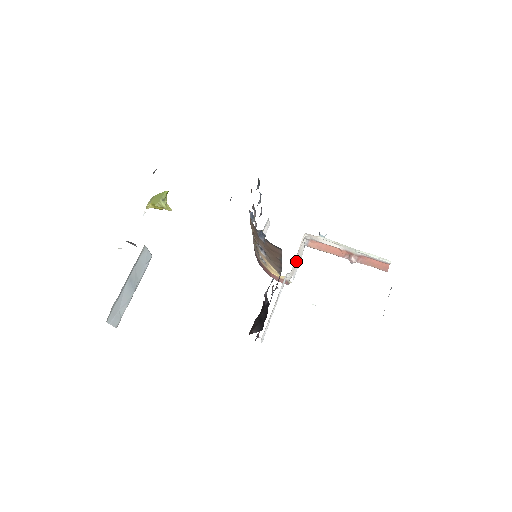
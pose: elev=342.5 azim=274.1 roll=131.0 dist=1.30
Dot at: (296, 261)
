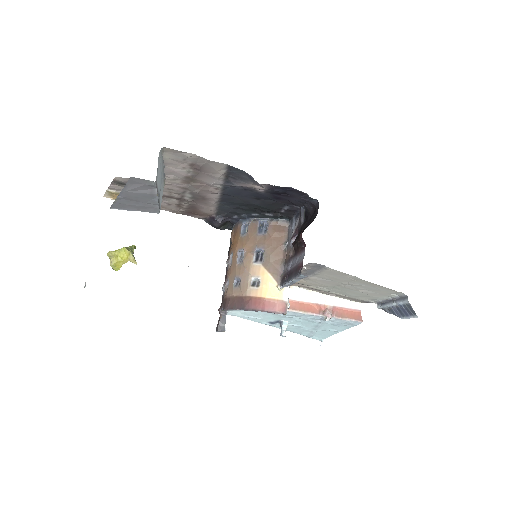
Dot at: occluded
